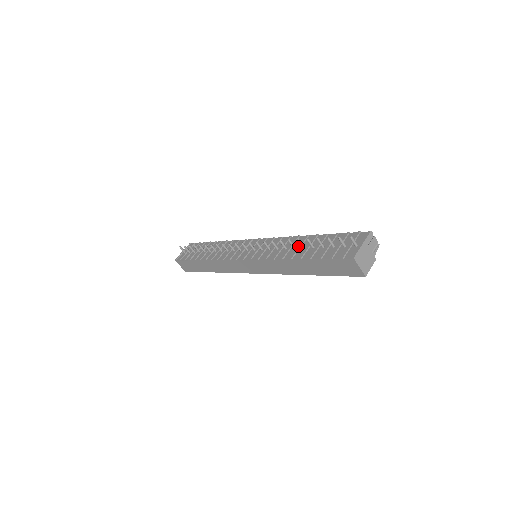
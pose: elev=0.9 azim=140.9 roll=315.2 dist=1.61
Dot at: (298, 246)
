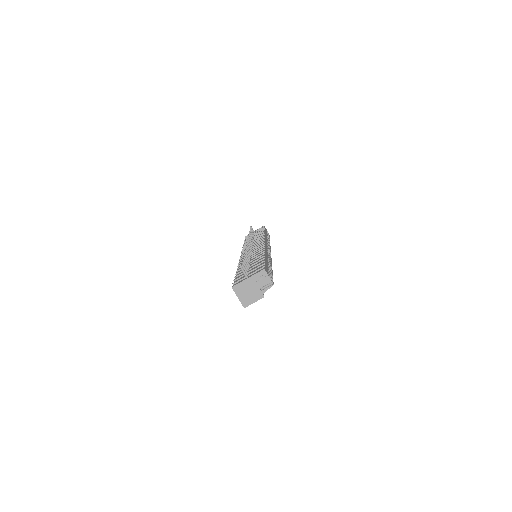
Dot at: (250, 260)
